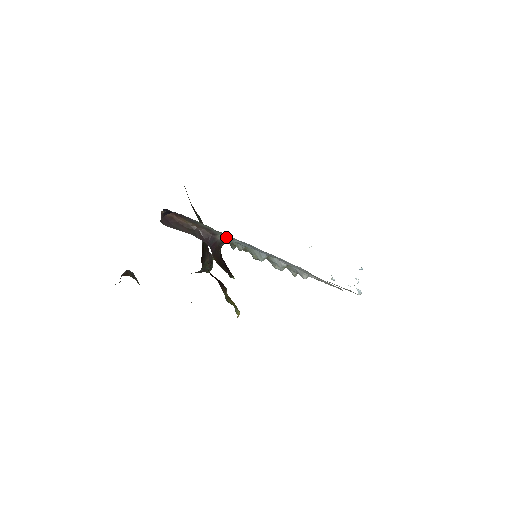
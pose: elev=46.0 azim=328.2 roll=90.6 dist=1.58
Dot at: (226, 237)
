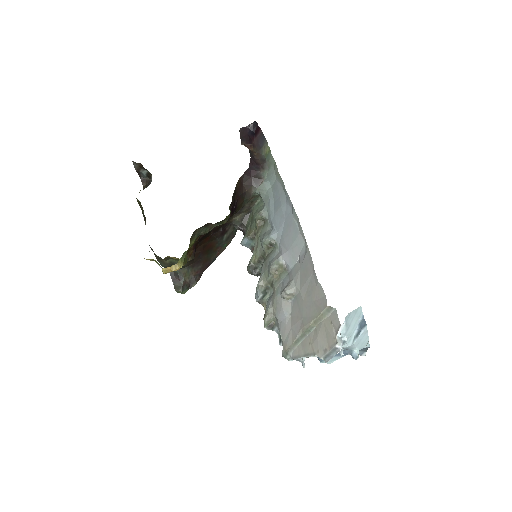
Dot at: (268, 177)
